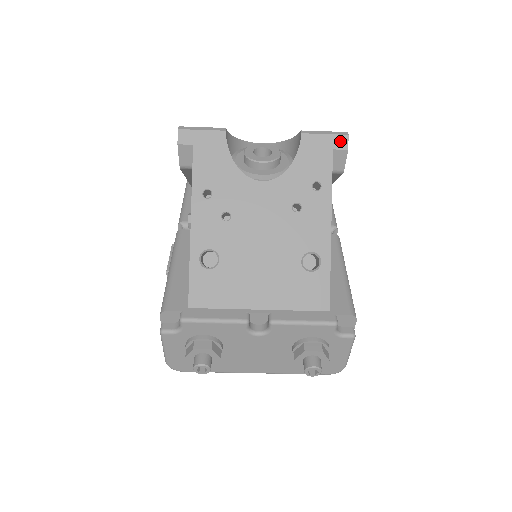
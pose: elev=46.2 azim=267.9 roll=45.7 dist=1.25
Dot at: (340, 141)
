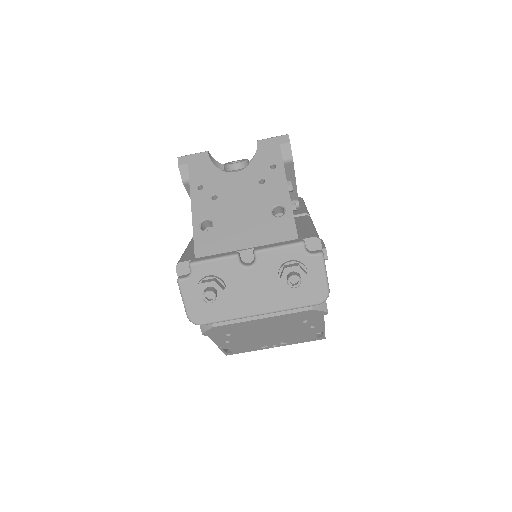
Dot at: (283, 139)
